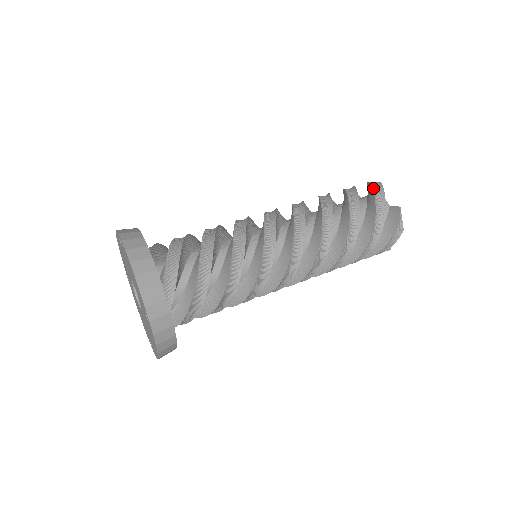
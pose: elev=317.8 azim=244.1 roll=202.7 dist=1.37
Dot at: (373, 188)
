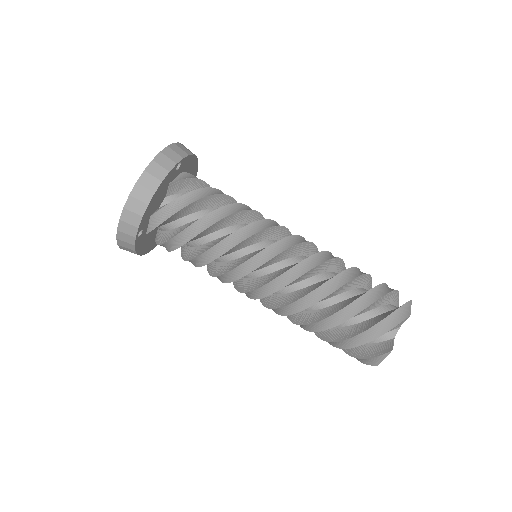
Dot at: (394, 312)
